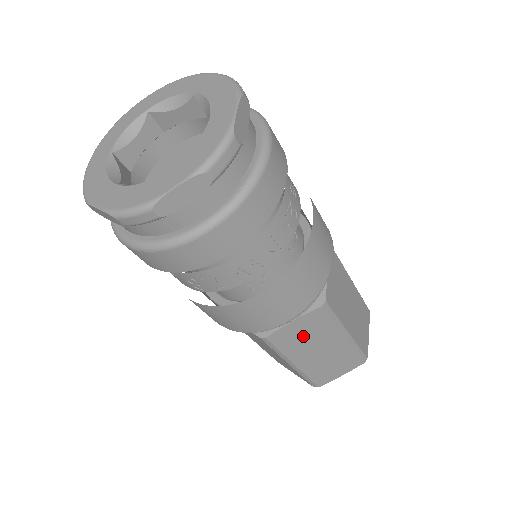
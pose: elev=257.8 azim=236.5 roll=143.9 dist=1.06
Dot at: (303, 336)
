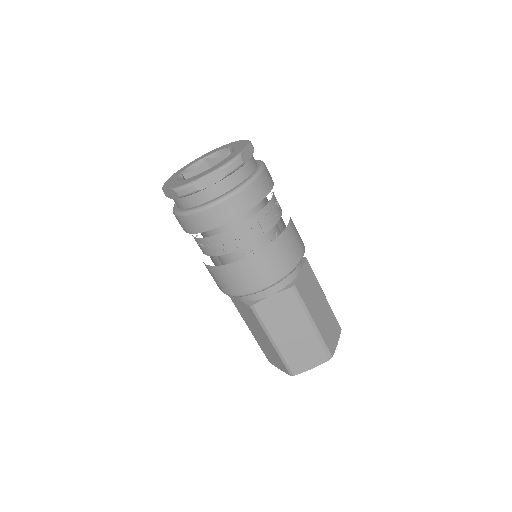
Dot at: (279, 313)
